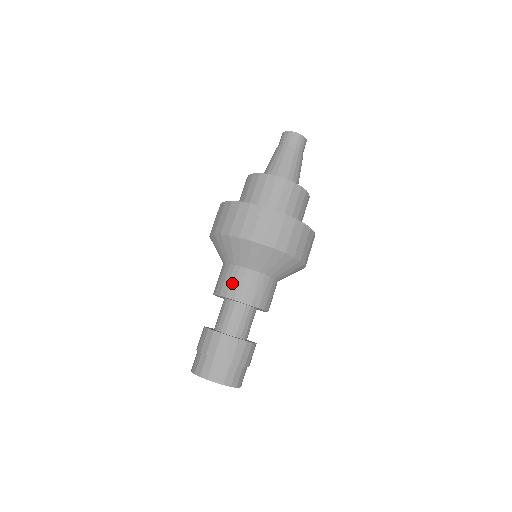
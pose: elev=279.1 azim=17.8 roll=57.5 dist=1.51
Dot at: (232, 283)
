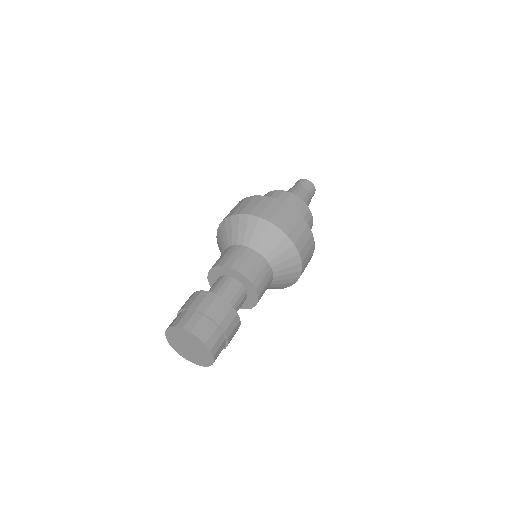
Dot at: (254, 267)
